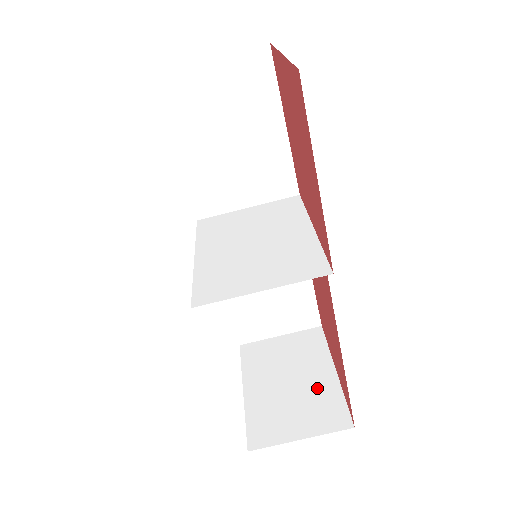
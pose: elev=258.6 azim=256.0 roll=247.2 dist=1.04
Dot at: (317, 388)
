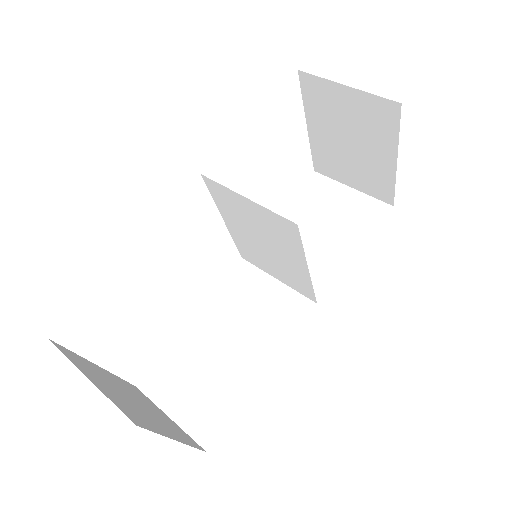
Dot at: (148, 417)
